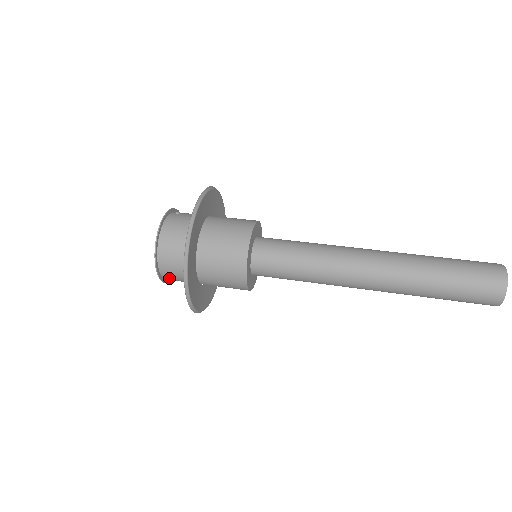
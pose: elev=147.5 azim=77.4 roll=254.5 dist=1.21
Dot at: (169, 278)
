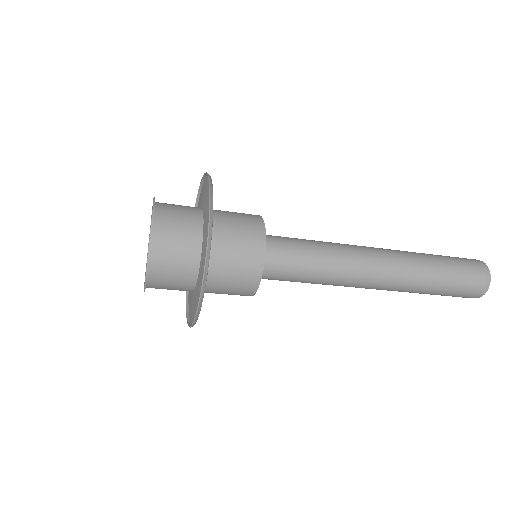
Dot at: (162, 216)
